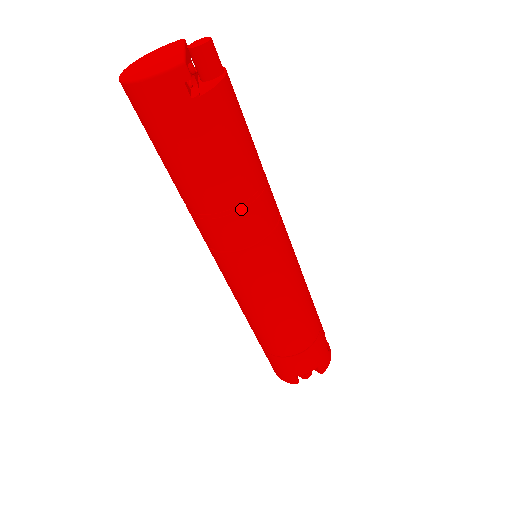
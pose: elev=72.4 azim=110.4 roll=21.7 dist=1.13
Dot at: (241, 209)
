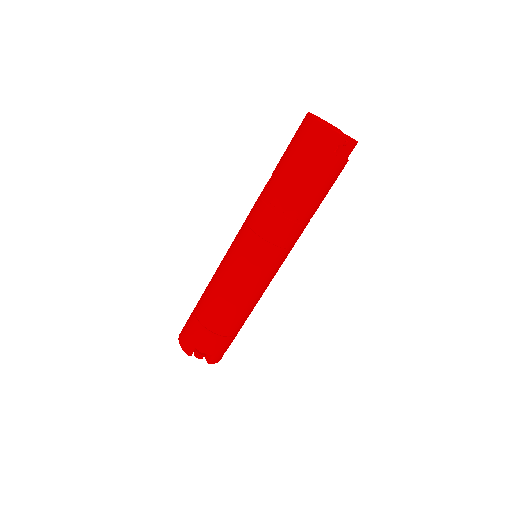
Dot at: (292, 220)
